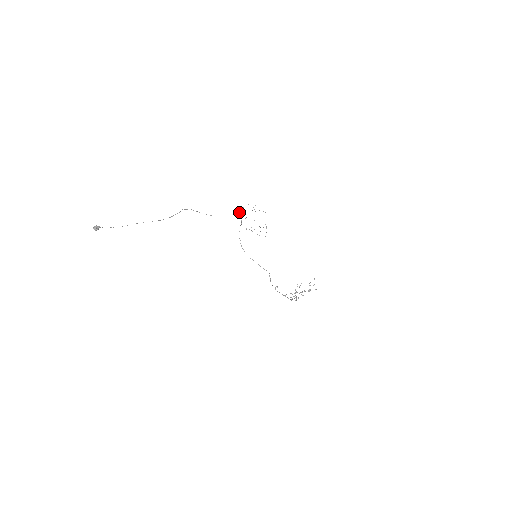
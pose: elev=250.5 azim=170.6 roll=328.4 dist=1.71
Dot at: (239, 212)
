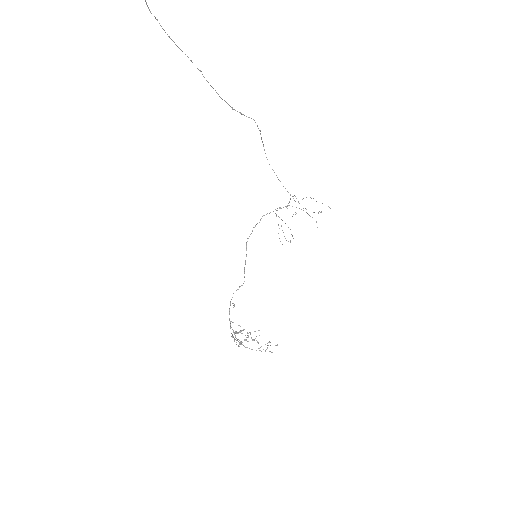
Dot at: occluded
